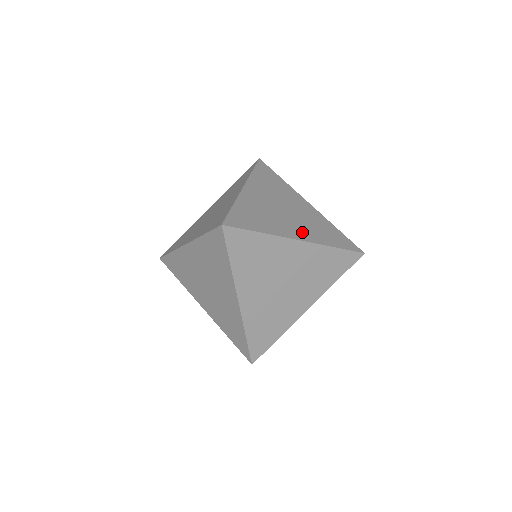
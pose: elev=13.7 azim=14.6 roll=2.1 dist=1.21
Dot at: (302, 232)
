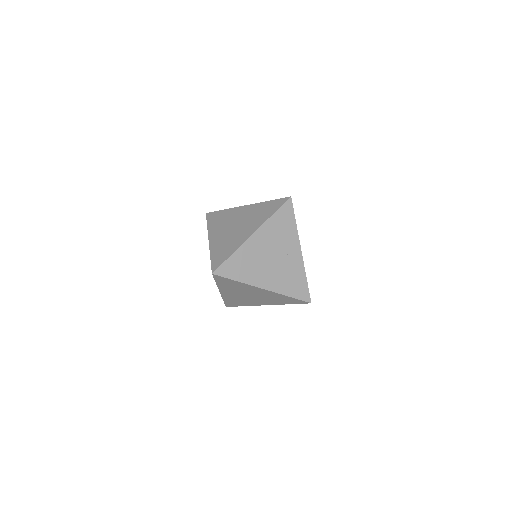
Dot at: occluded
